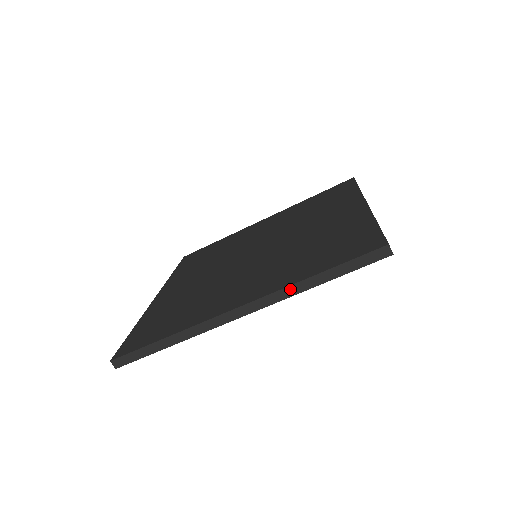
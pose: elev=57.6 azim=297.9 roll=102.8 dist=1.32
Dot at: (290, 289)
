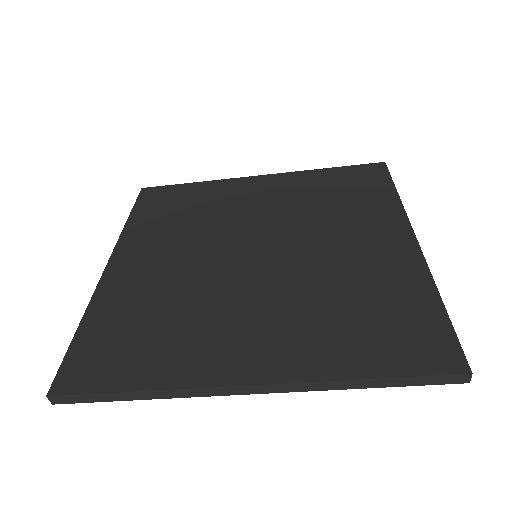
Dot at: (326, 384)
